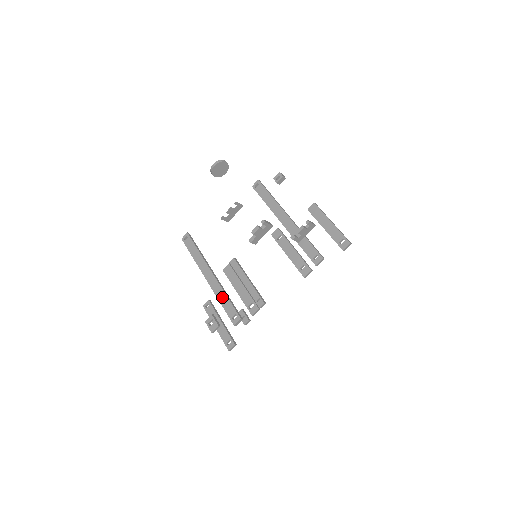
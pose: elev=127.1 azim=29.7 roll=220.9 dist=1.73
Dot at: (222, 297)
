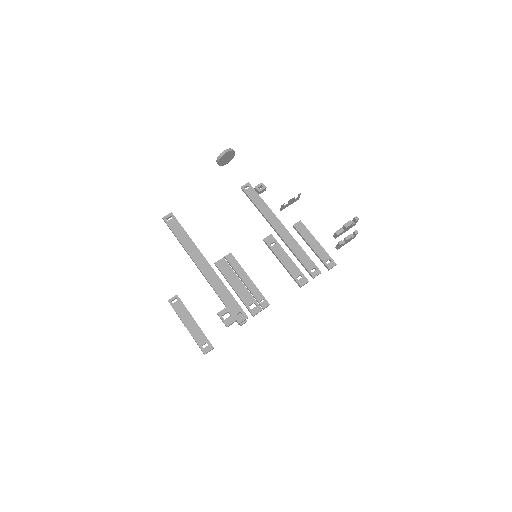
Dot at: (223, 291)
